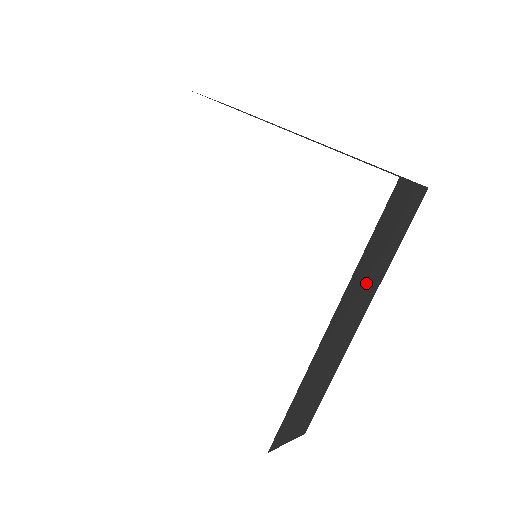
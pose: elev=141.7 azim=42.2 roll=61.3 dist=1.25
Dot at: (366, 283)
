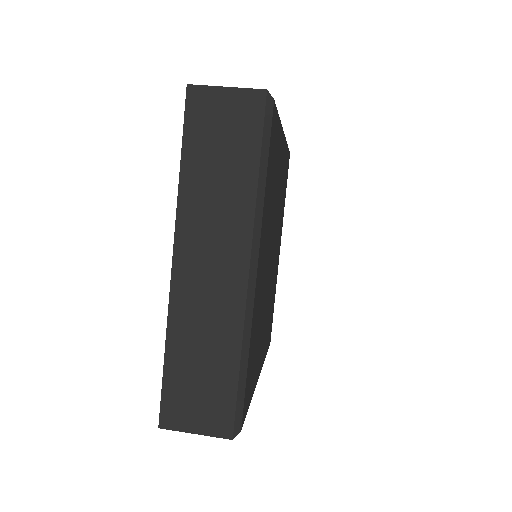
Dot at: (217, 210)
